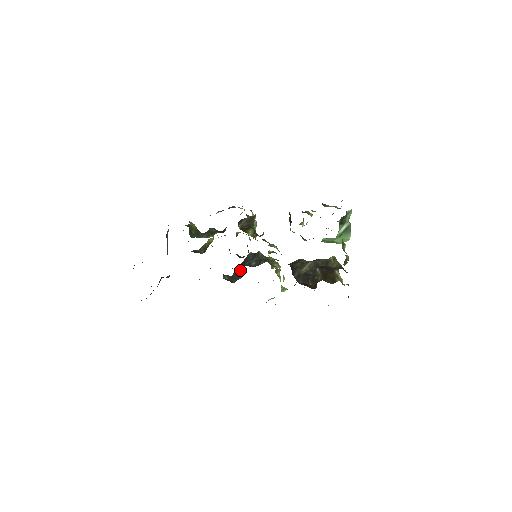
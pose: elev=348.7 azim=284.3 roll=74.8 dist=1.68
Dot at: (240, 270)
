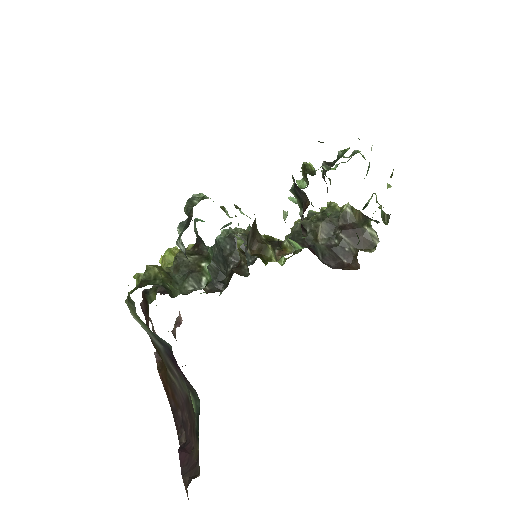
Dot at: (219, 268)
